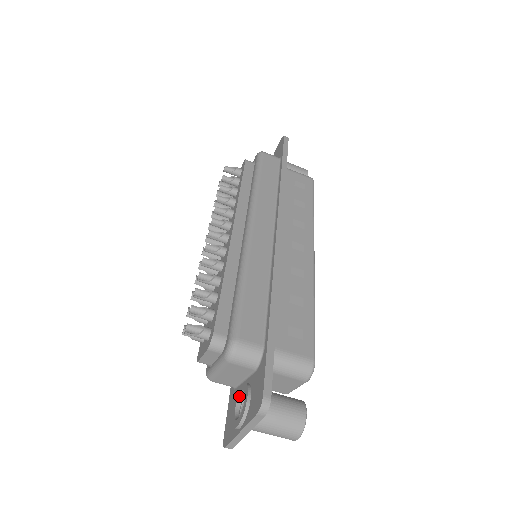
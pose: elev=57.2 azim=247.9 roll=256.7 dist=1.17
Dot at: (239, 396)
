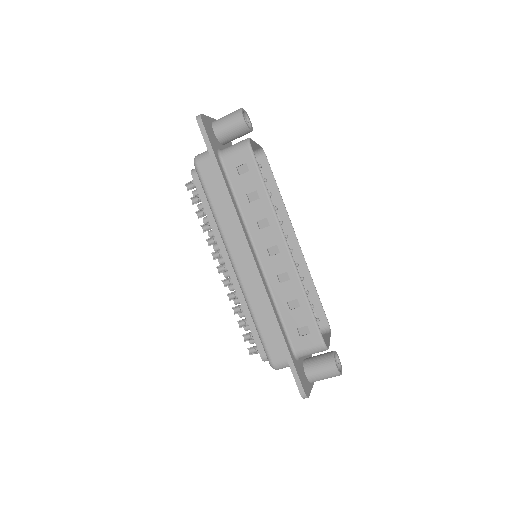
Dot at: occluded
